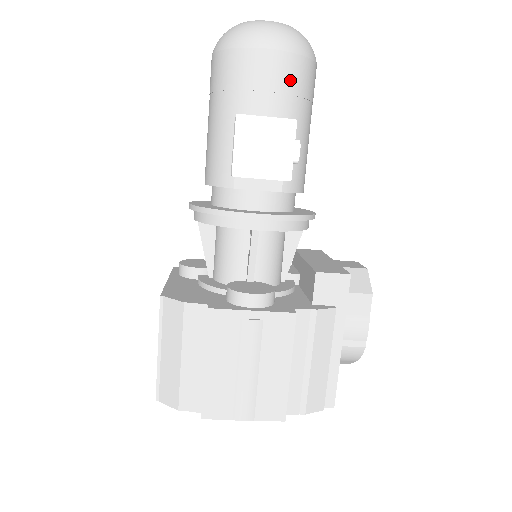
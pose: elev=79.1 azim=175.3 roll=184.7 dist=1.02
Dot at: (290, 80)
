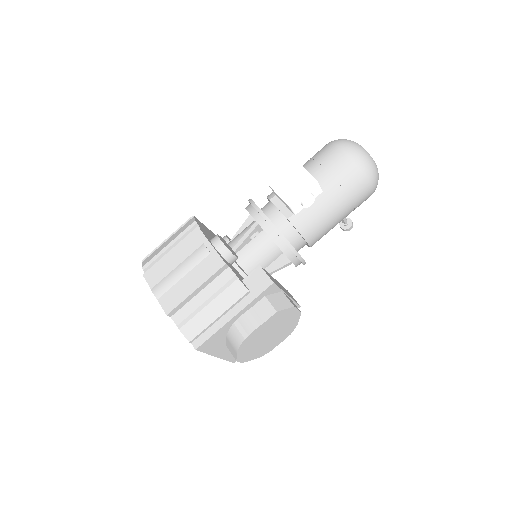
Dot at: (340, 171)
